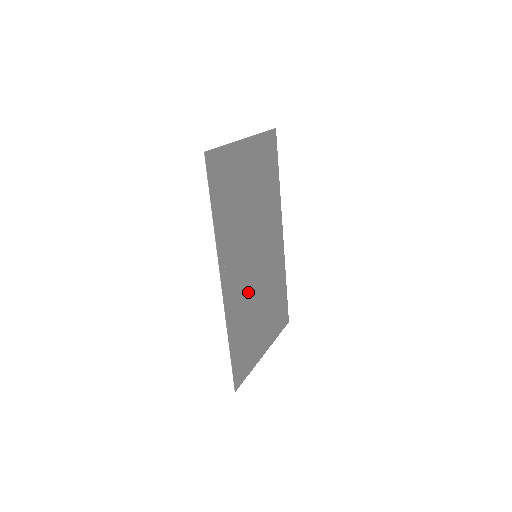
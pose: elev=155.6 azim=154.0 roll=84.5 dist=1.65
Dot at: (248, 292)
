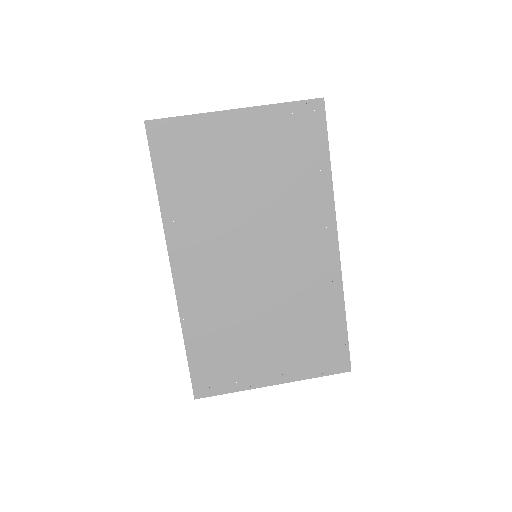
Dot at: (233, 295)
